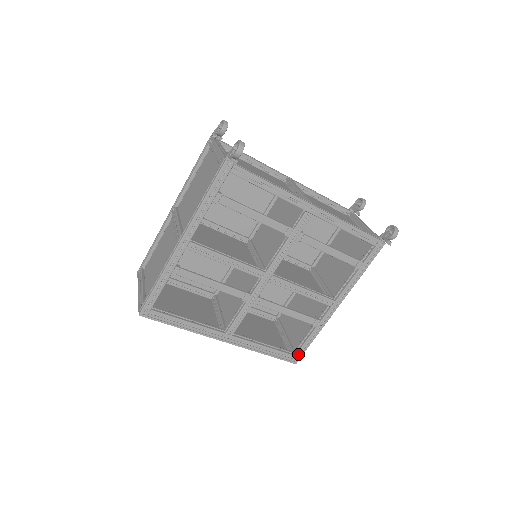
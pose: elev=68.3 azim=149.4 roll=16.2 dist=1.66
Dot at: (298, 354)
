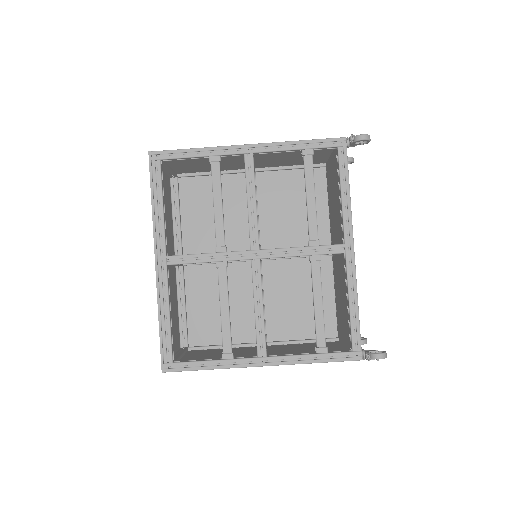
Dot at: (177, 364)
